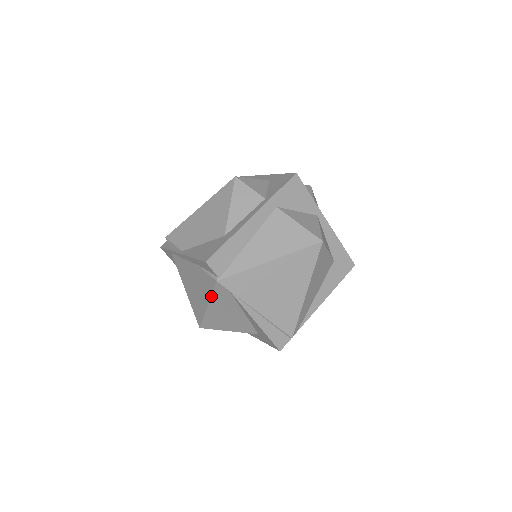
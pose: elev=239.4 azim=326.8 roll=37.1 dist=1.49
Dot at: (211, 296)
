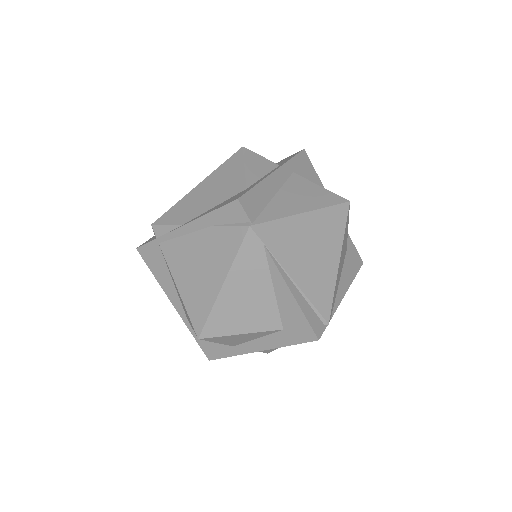
Dot at: (234, 260)
